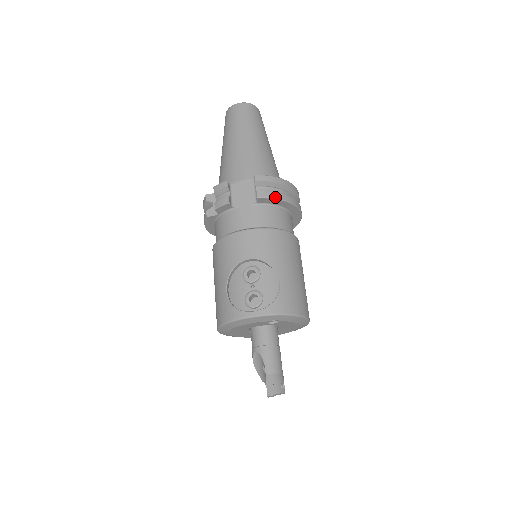
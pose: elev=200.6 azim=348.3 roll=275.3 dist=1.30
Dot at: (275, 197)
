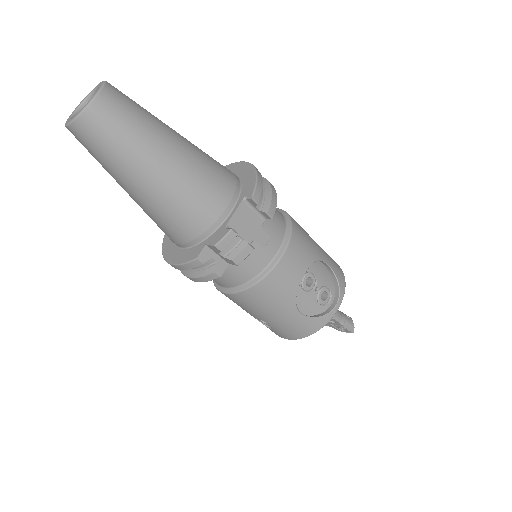
Dot at: (276, 199)
